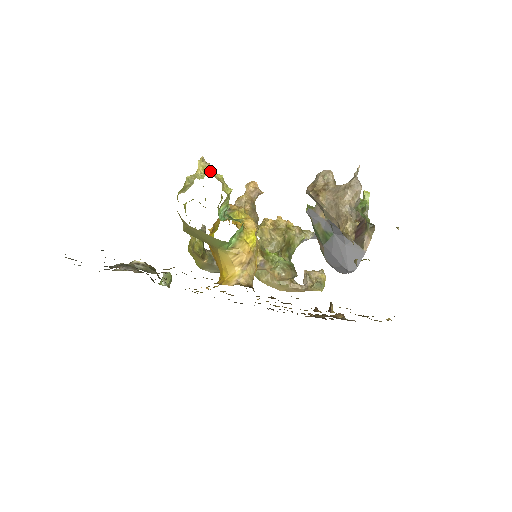
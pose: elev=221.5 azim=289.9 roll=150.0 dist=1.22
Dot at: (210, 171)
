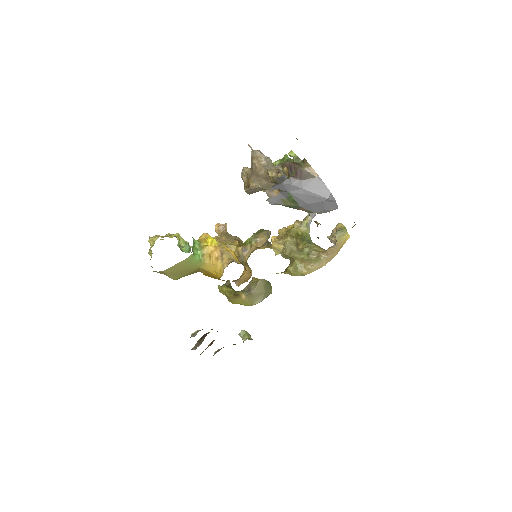
Dot at: (157, 238)
